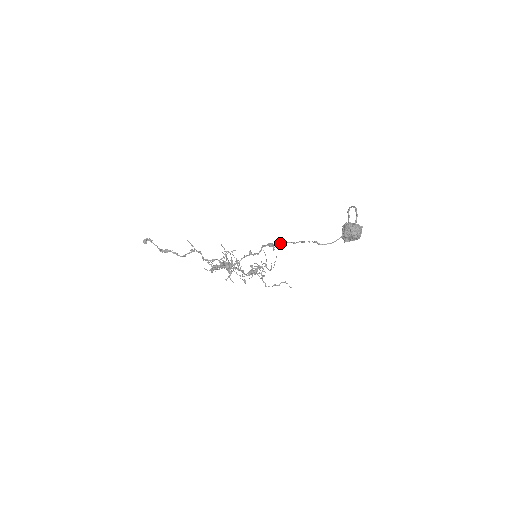
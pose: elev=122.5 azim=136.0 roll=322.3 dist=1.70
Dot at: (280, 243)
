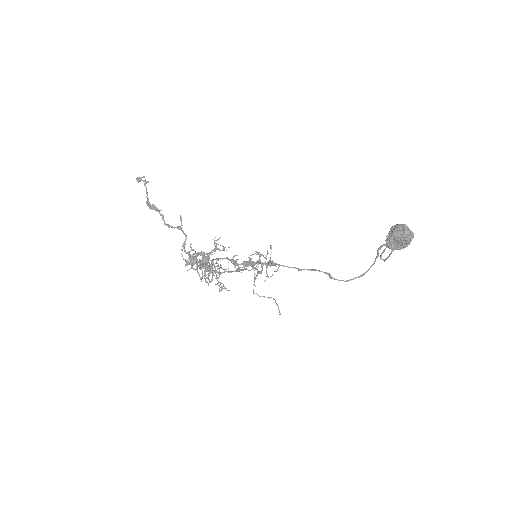
Dot at: (282, 265)
